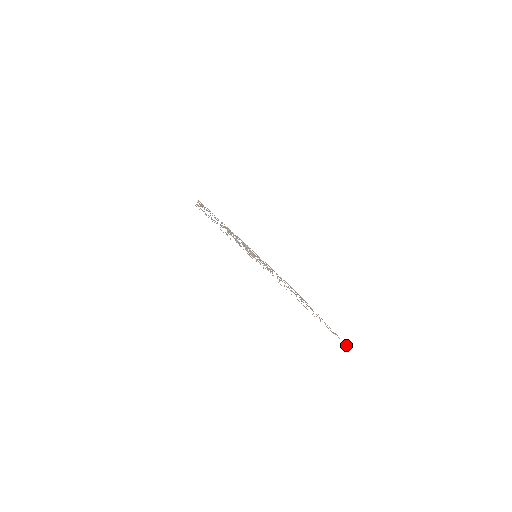
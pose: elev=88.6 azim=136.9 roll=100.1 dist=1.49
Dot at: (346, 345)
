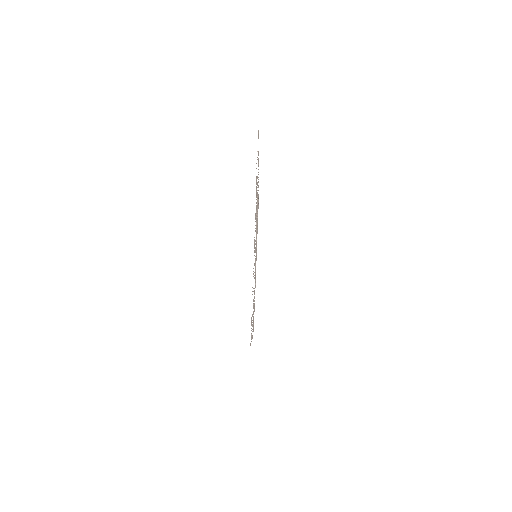
Dot at: occluded
